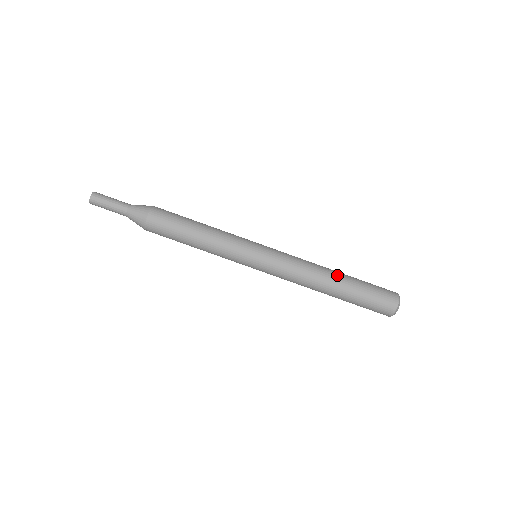
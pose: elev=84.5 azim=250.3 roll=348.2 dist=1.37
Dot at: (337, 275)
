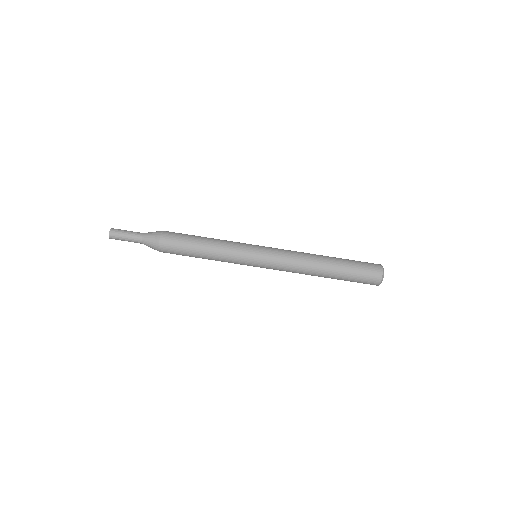
Dot at: (326, 256)
